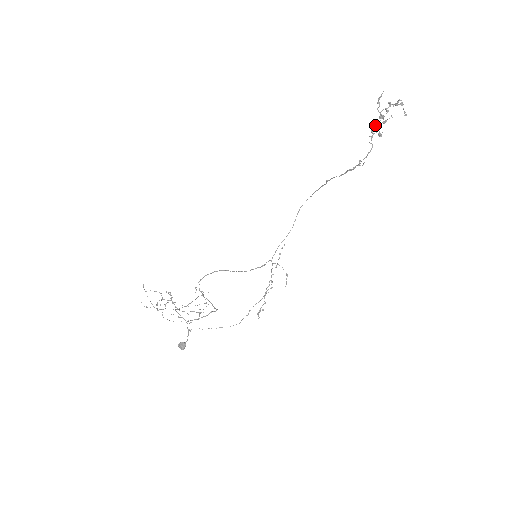
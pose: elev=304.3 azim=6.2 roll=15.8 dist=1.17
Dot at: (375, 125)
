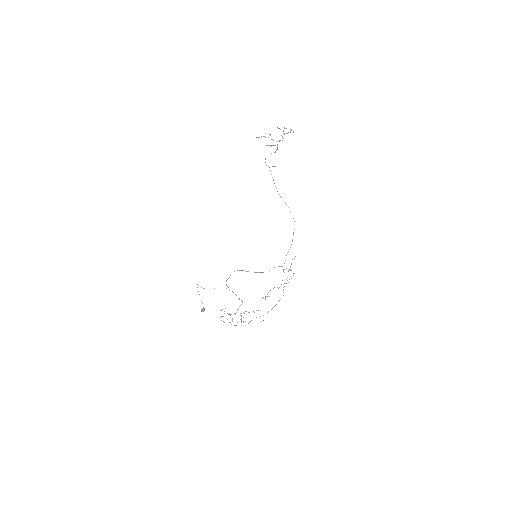
Dot at: (277, 146)
